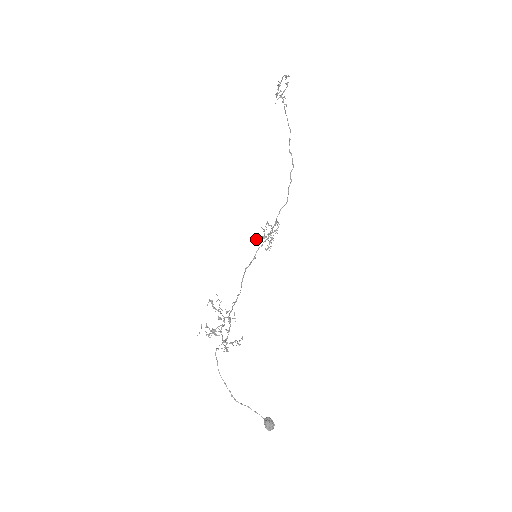
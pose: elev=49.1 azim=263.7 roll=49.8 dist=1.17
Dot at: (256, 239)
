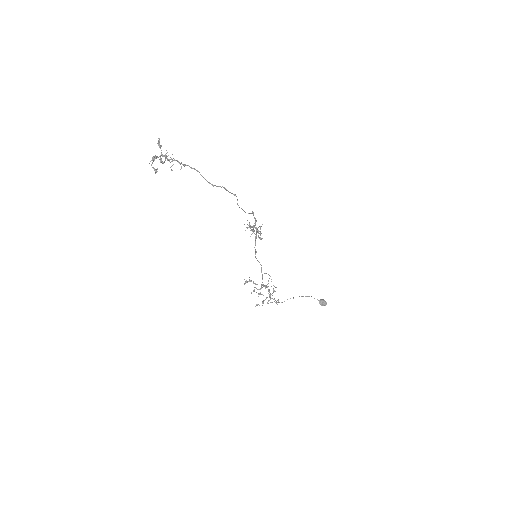
Dot at: occluded
